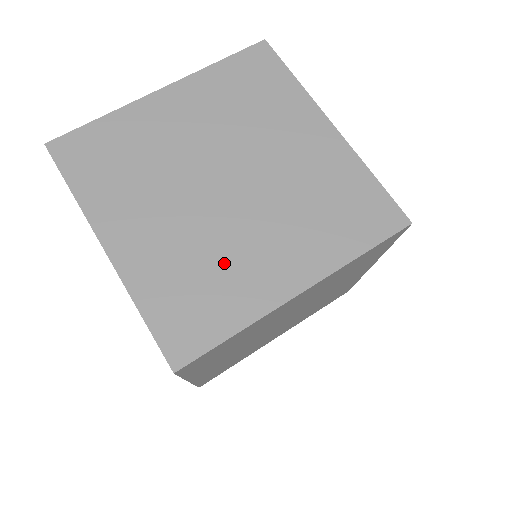
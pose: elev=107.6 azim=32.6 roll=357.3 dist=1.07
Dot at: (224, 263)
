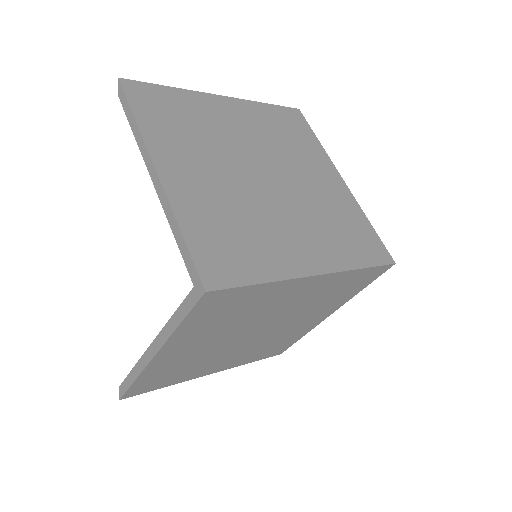
Dot at: (259, 227)
